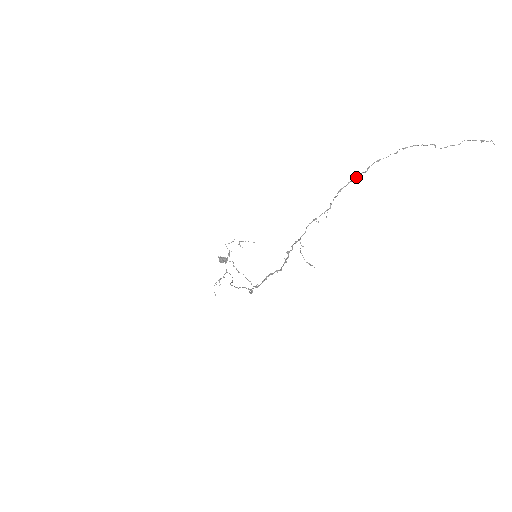
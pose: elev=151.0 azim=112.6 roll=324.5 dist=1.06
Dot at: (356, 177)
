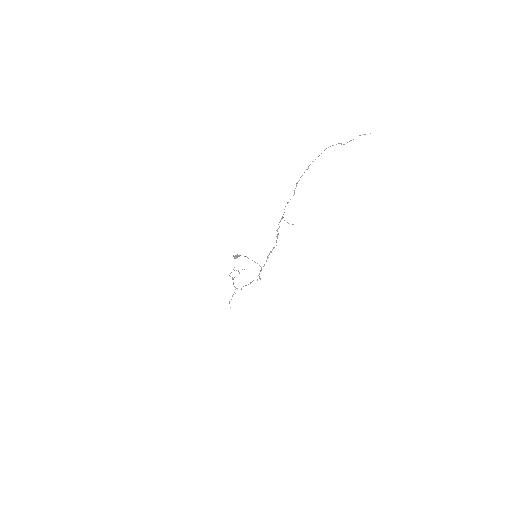
Dot at: occluded
